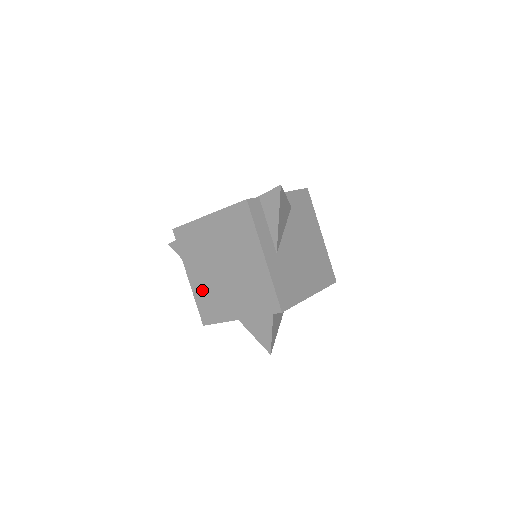
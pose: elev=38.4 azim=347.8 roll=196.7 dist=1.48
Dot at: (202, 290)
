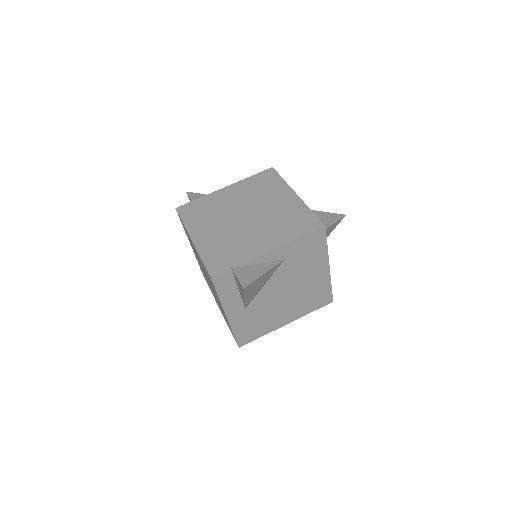
Dot at: occluded
